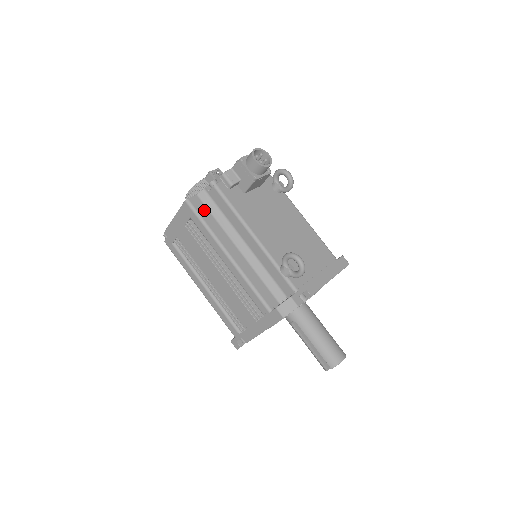
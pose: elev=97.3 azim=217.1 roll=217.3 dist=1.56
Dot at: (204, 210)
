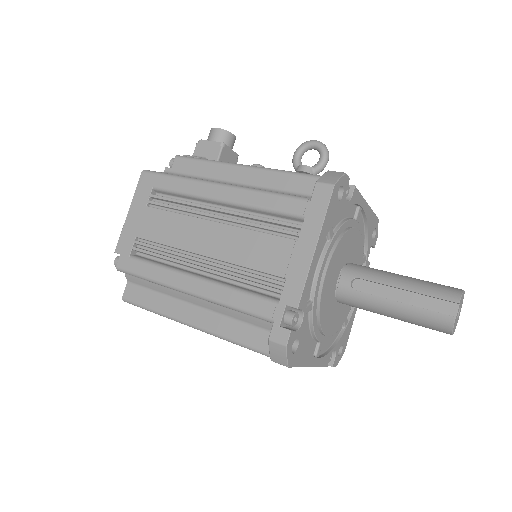
Dot at: occluded
